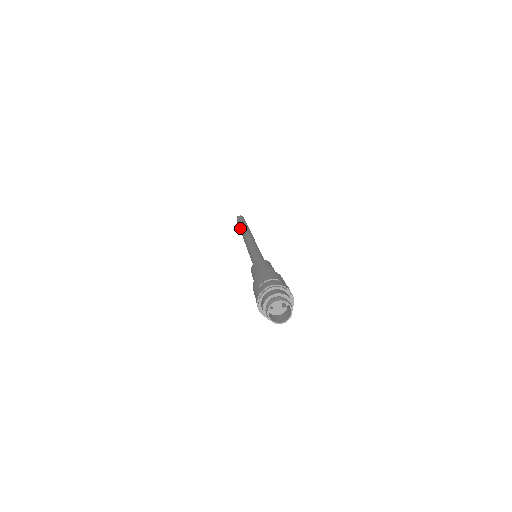
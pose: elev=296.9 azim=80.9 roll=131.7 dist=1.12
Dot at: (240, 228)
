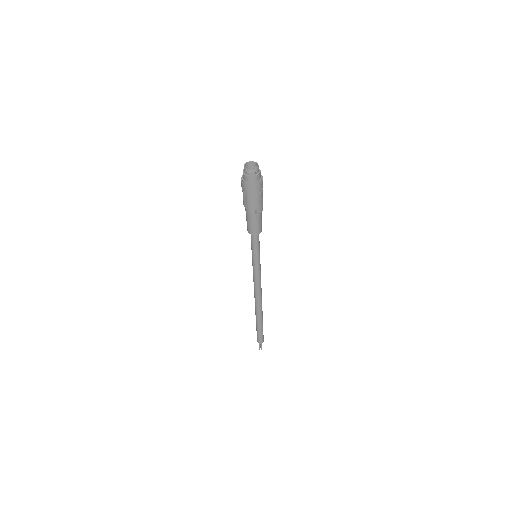
Dot at: occluded
